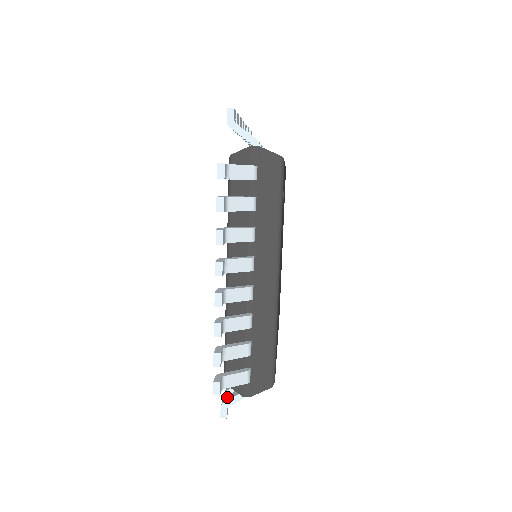
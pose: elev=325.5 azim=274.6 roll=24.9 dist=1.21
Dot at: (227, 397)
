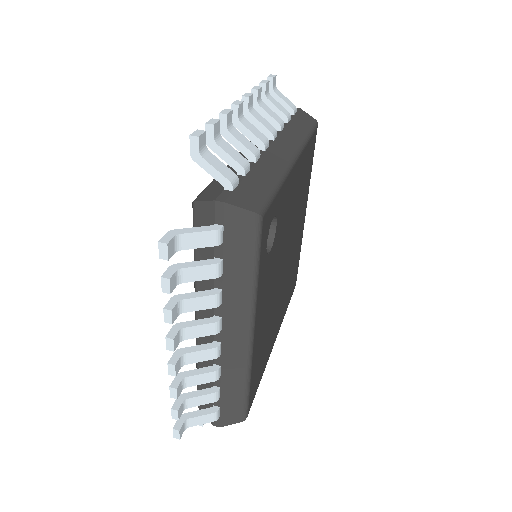
Dot at: occluded
